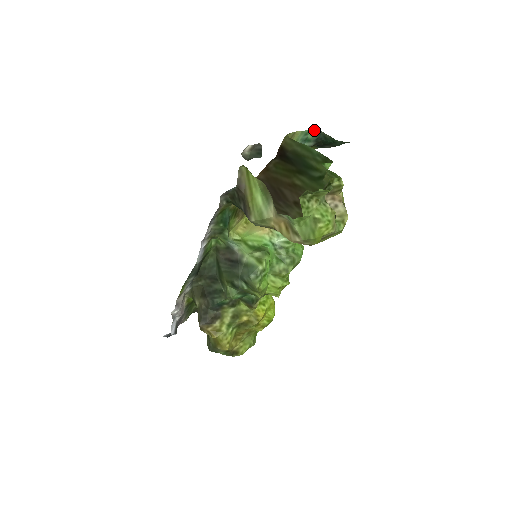
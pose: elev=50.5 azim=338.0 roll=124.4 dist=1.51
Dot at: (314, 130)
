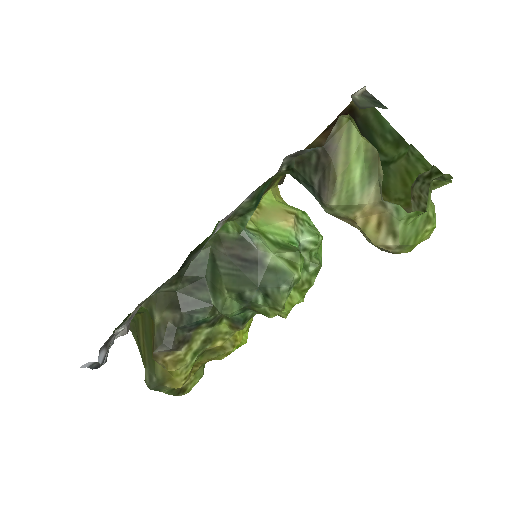
Dot at: occluded
